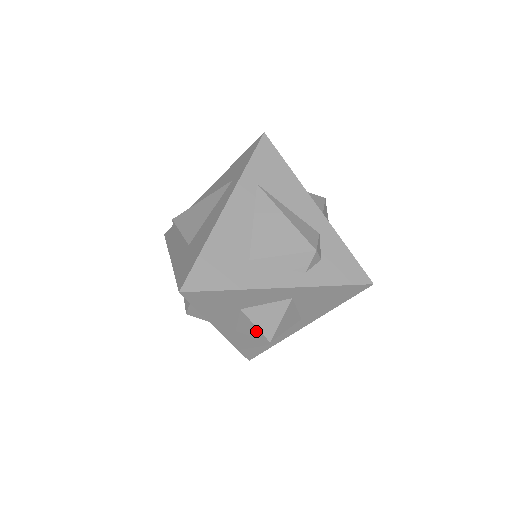
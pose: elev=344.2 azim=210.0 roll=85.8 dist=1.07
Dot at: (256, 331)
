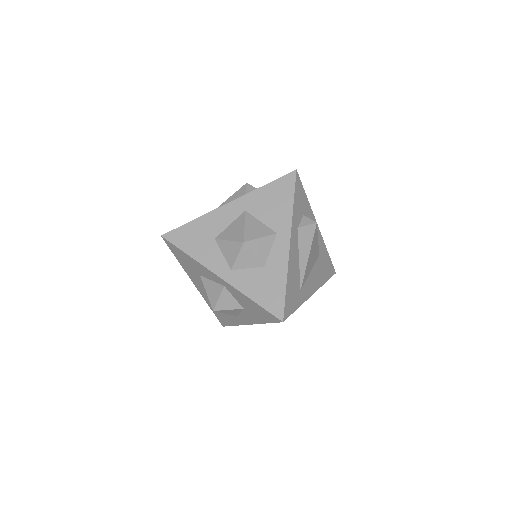
Dot at: (233, 246)
